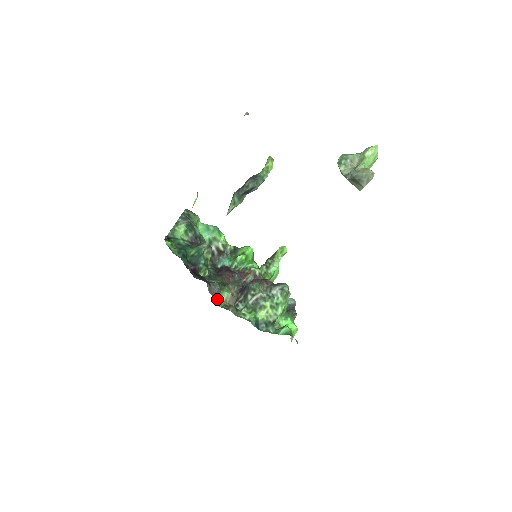
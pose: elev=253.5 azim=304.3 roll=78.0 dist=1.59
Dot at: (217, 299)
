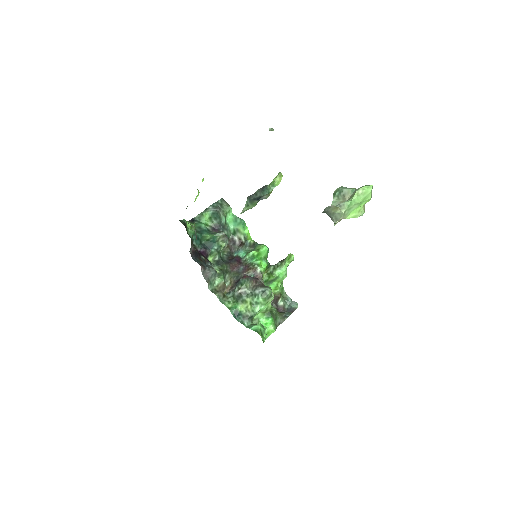
Dot at: (207, 282)
